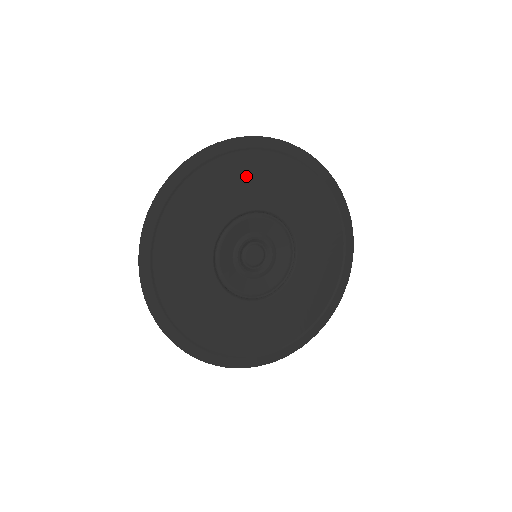
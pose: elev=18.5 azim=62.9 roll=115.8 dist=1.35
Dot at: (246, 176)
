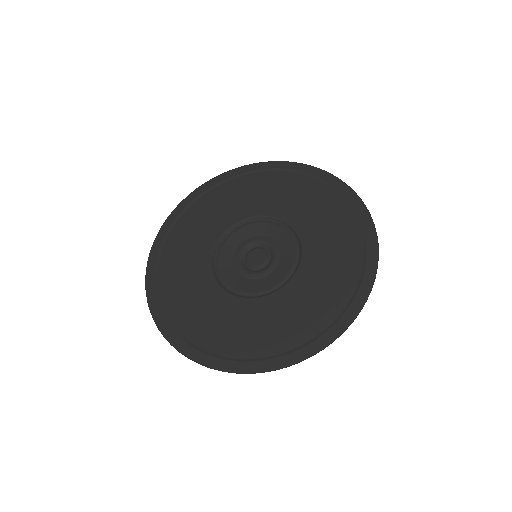
Dot at: (241, 194)
